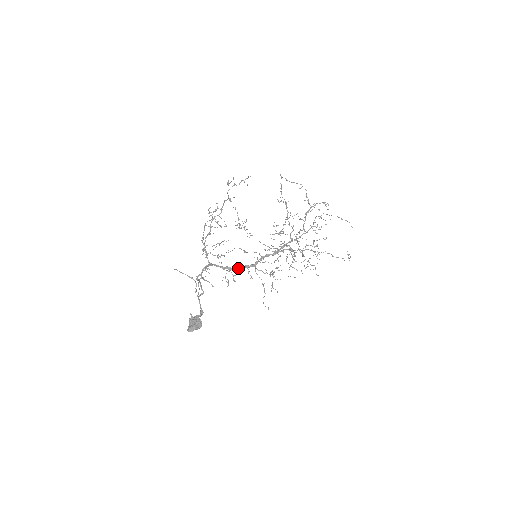
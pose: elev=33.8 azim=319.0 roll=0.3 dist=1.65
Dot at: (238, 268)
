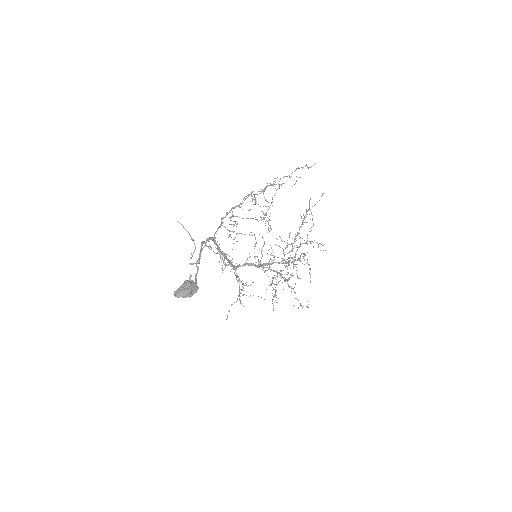
Dot at: occluded
